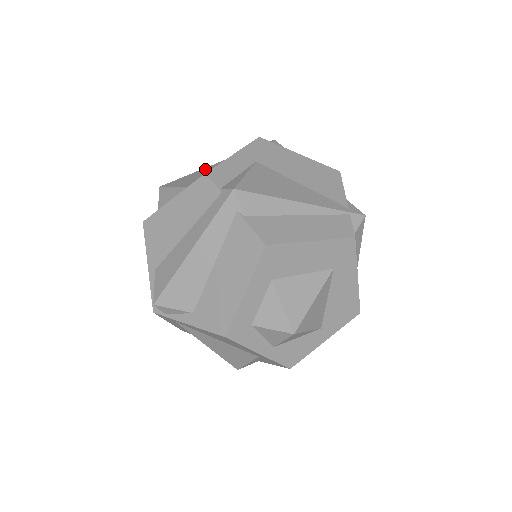
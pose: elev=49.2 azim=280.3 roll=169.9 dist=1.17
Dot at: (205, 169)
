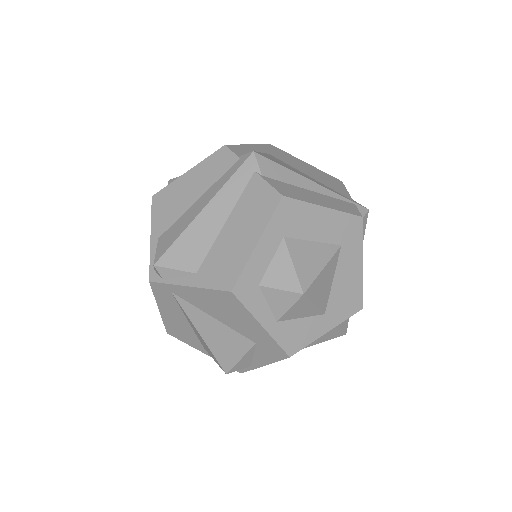
Dot at: occluded
